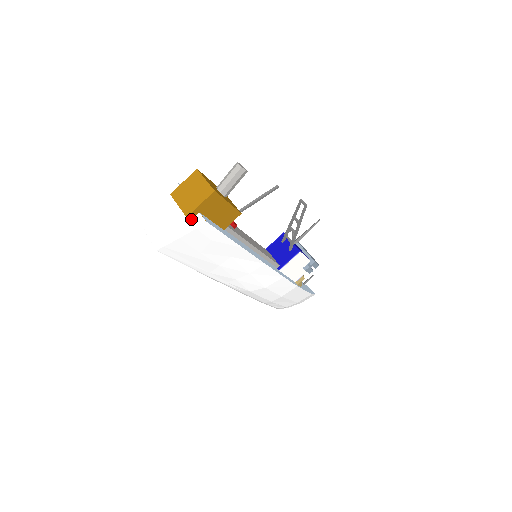
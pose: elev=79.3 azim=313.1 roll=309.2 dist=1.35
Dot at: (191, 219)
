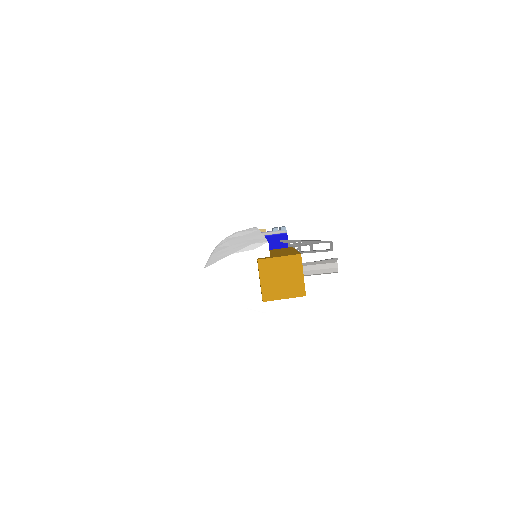
Dot at: (264, 300)
